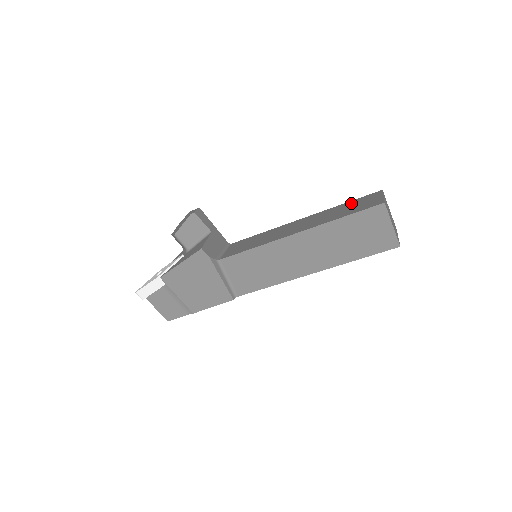
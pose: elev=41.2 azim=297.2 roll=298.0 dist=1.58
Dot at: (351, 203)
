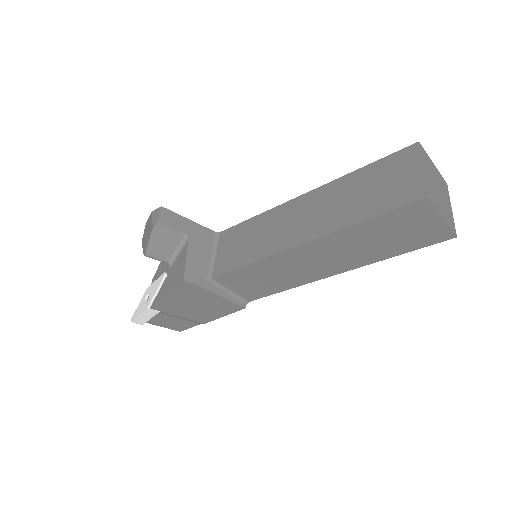
Dot at: (372, 173)
